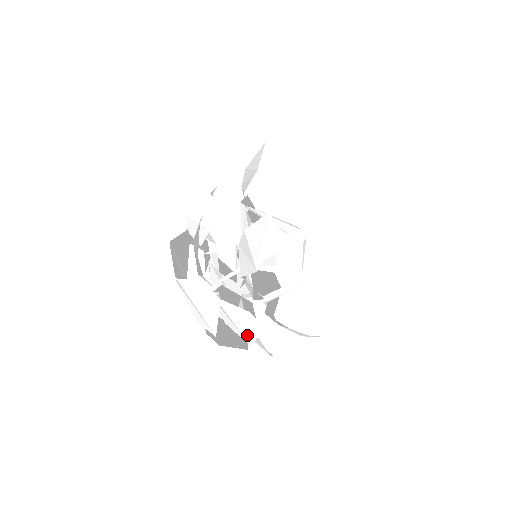
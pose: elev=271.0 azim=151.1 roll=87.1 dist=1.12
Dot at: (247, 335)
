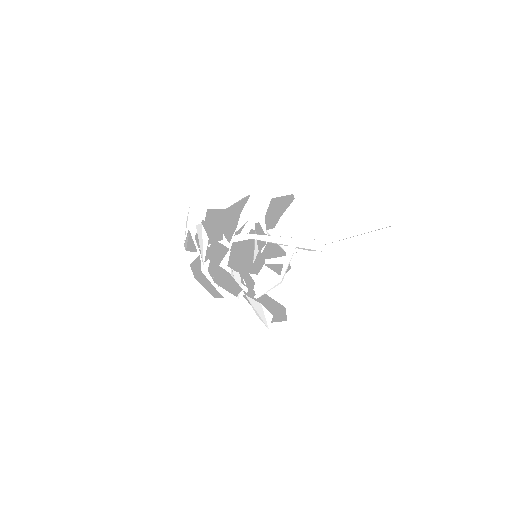
Dot at: (202, 253)
